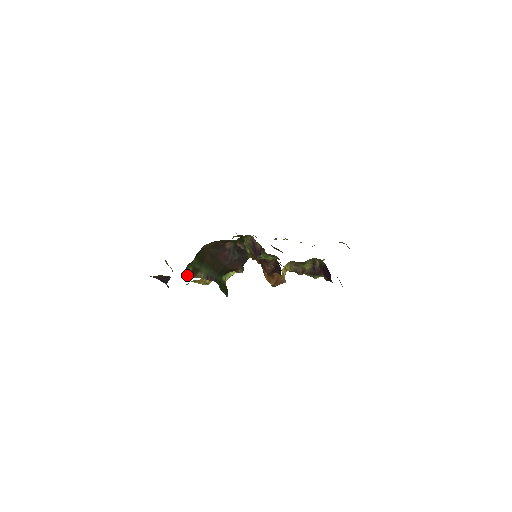
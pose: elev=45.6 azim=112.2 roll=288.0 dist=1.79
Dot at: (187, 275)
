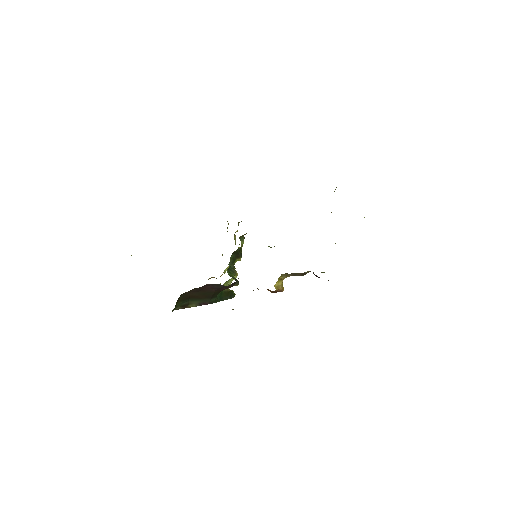
Dot at: occluded
